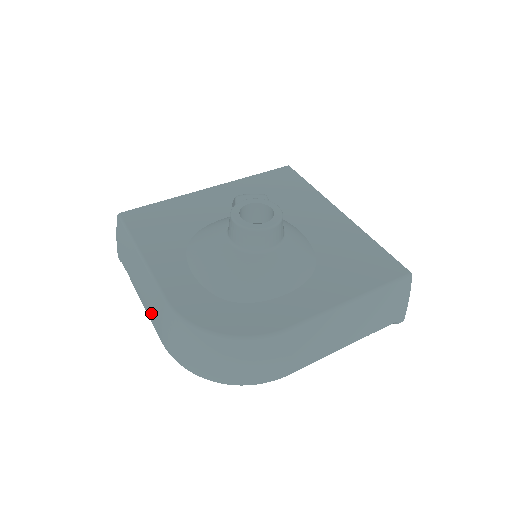
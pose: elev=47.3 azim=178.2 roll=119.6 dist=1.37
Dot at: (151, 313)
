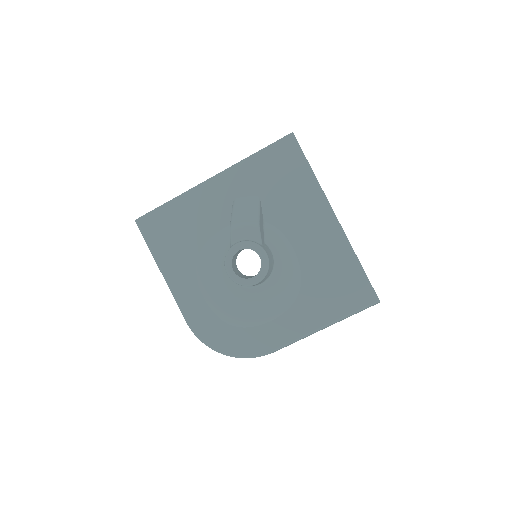
Dot at: occluded
